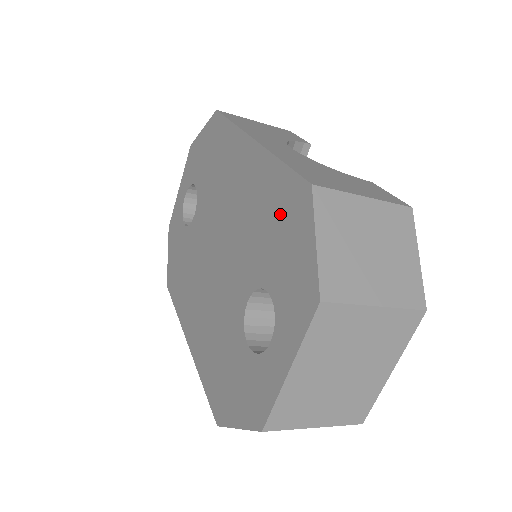
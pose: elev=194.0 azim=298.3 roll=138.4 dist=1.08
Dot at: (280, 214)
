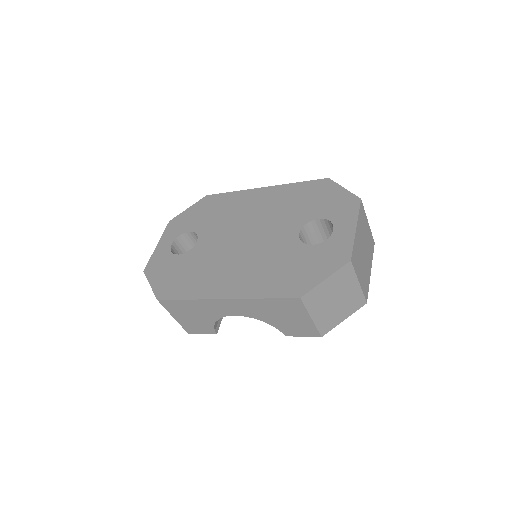
Dot at: (310, 194)
